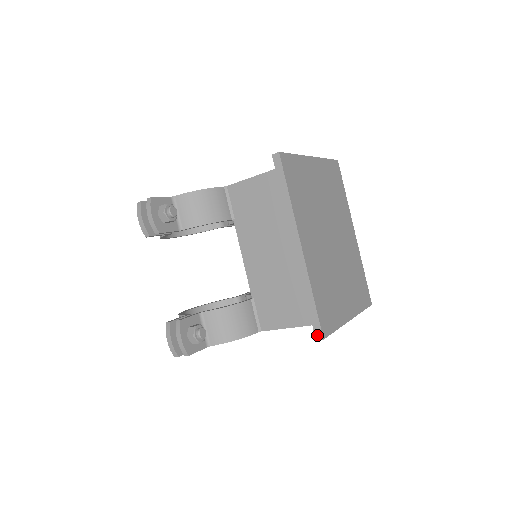
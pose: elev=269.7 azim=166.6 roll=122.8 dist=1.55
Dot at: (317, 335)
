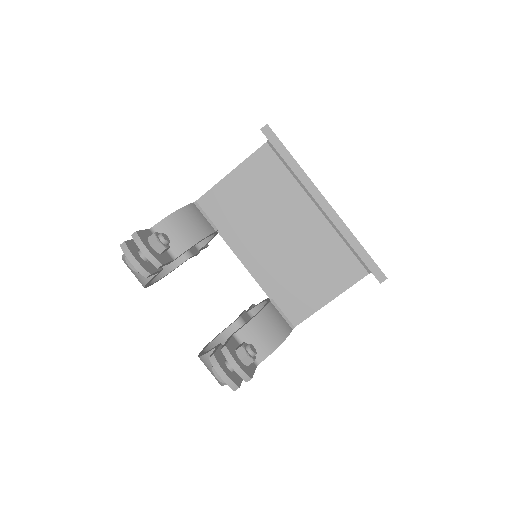
Dot at: (379, 278)
